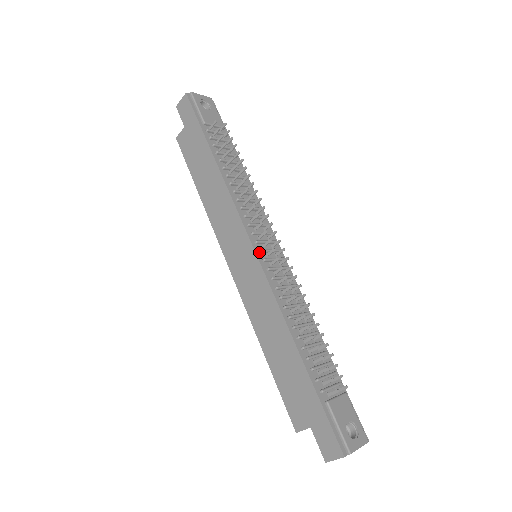
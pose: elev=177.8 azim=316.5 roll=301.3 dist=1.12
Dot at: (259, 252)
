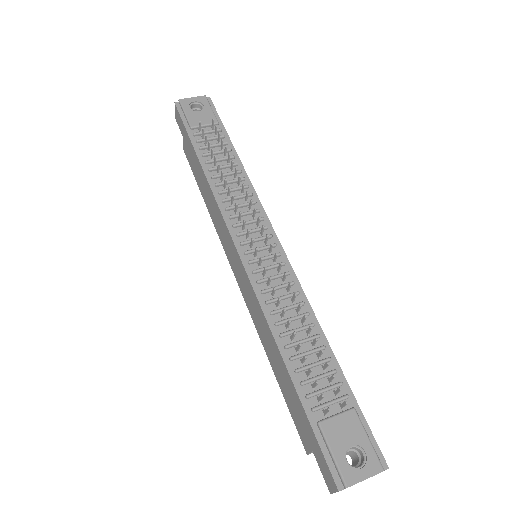
Dot at: (244, 254)
